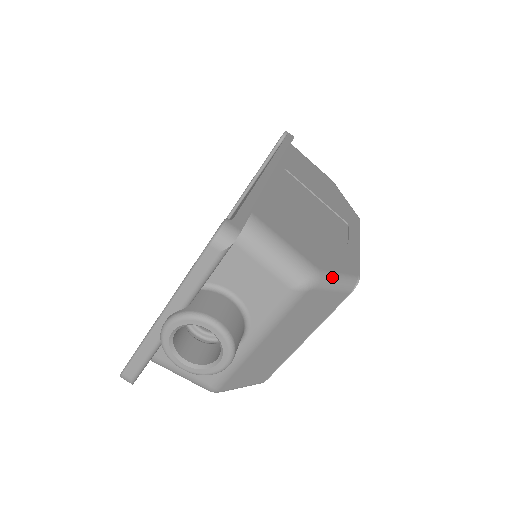
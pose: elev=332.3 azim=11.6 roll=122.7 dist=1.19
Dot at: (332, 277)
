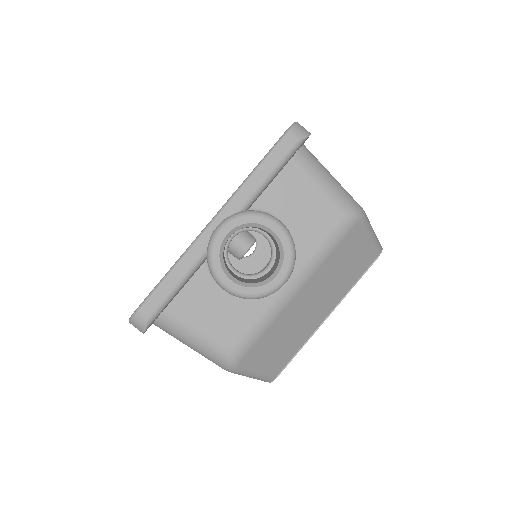
Dot at: (370, 224)
